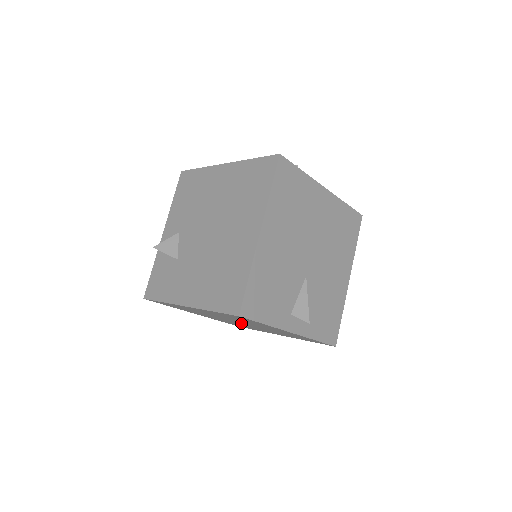
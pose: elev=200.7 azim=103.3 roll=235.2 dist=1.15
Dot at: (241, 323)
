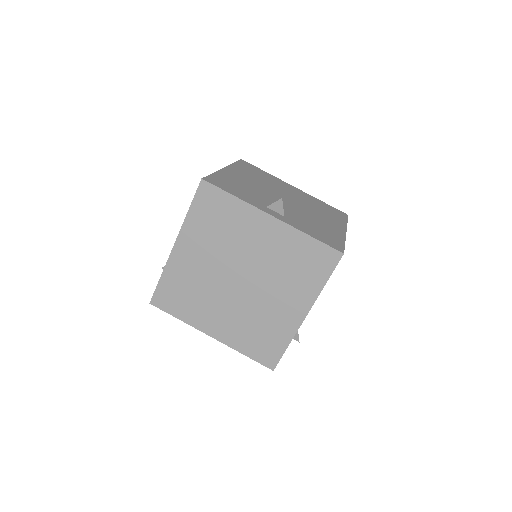
Dot at: (243, 284)
